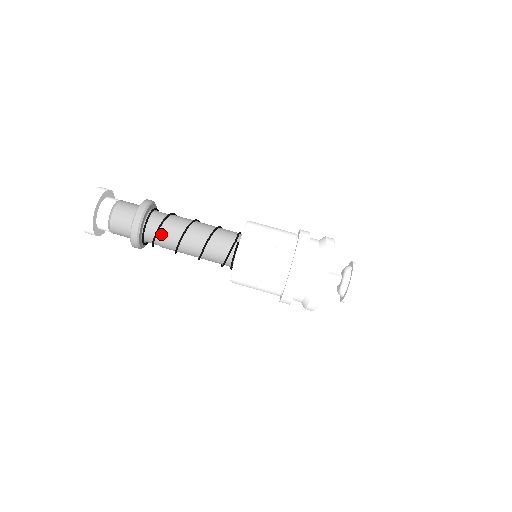
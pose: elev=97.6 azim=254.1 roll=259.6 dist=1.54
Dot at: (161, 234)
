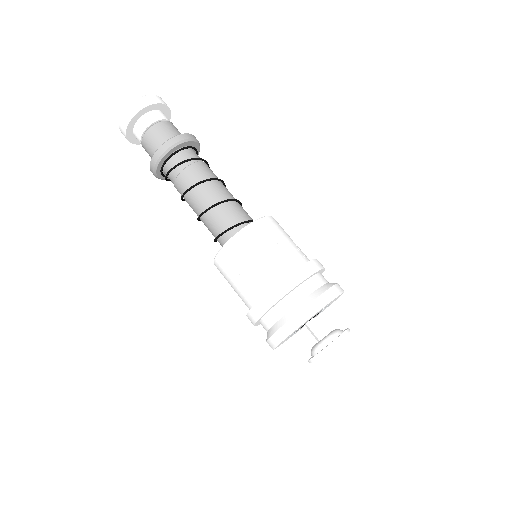
Dot at: (193, 164)
